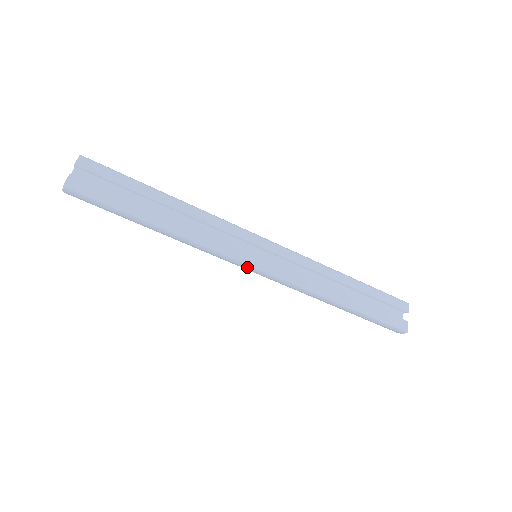
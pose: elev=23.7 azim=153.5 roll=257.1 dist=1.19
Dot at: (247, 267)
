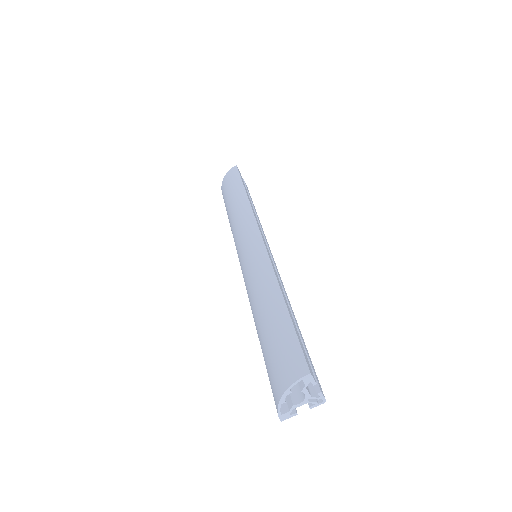
Dot at: (255, 232)
